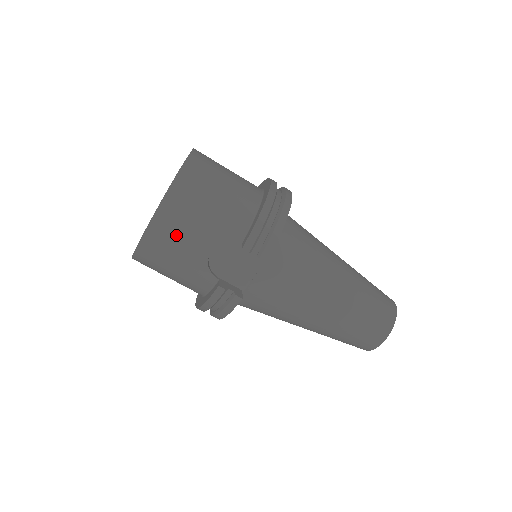
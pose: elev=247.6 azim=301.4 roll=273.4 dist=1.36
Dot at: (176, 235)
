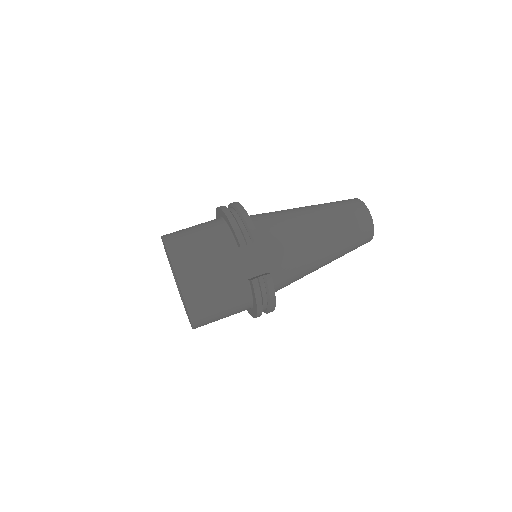
Dot at: (200, 280)
